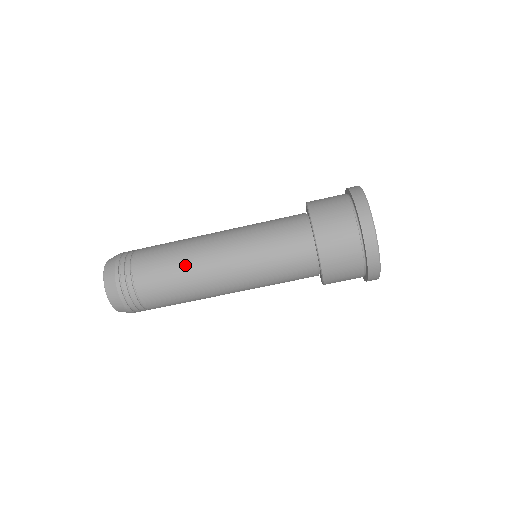
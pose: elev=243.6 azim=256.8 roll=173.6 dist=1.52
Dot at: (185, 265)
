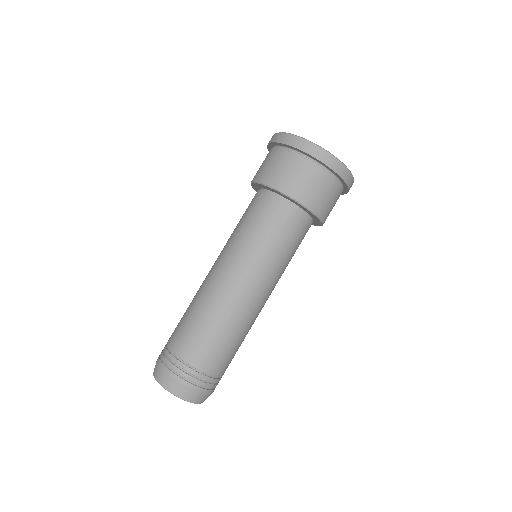
Dot at: (208, 308)
